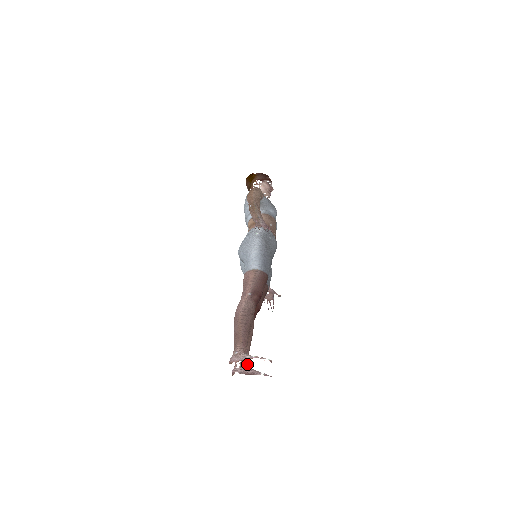
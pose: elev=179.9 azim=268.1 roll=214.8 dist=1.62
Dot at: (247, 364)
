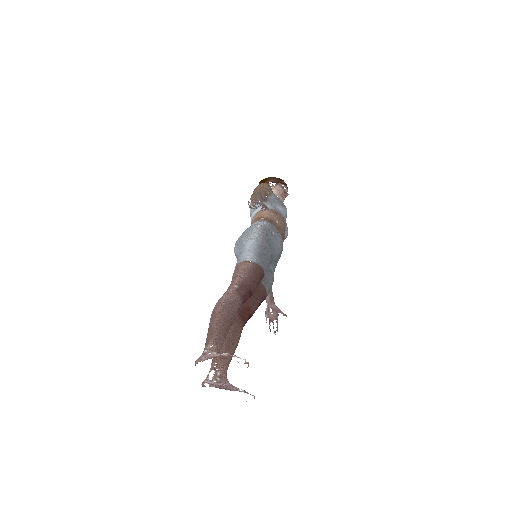
Dot at: (223, 376)
